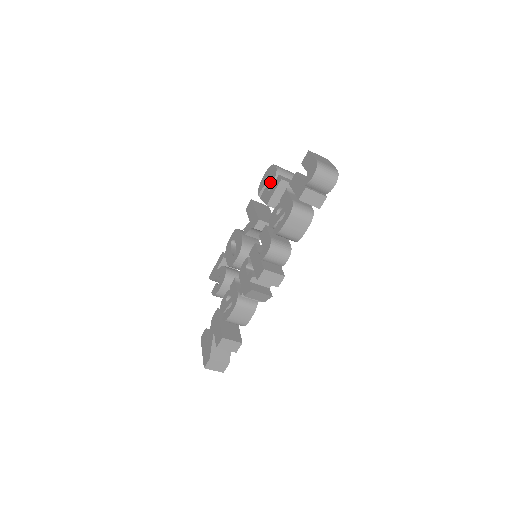
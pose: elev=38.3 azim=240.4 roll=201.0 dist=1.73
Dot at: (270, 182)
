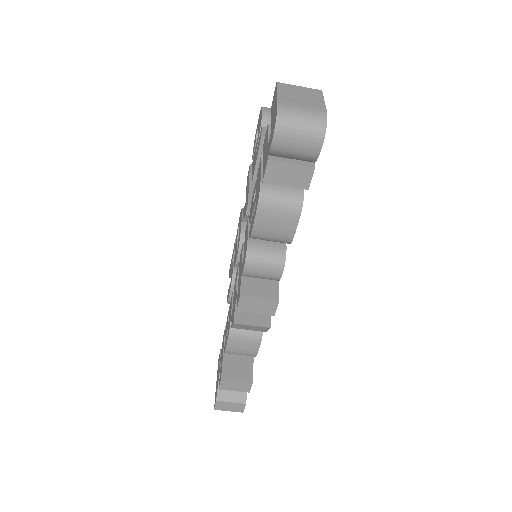
Dot at: (257, 138)
